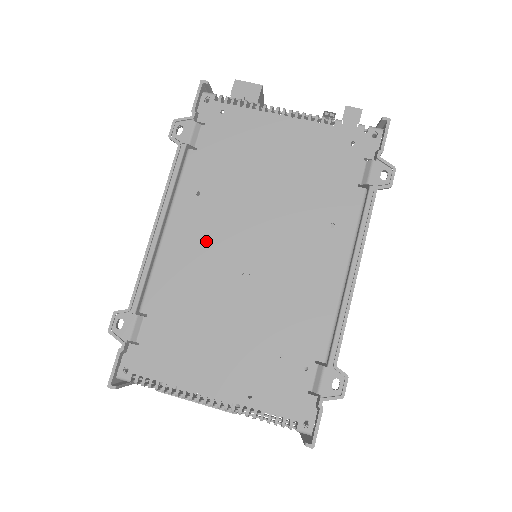
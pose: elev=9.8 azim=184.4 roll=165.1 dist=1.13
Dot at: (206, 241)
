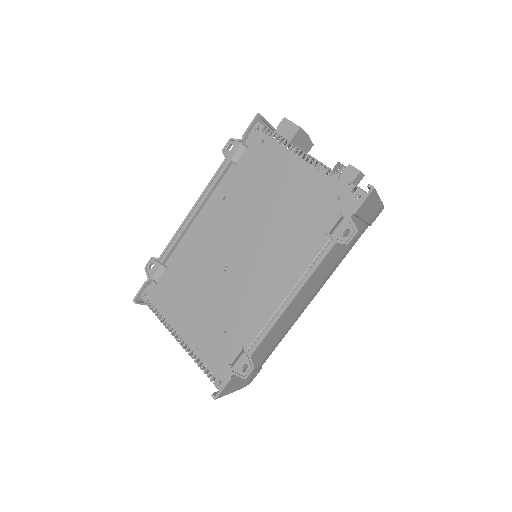
Dot at: (216, 233)
